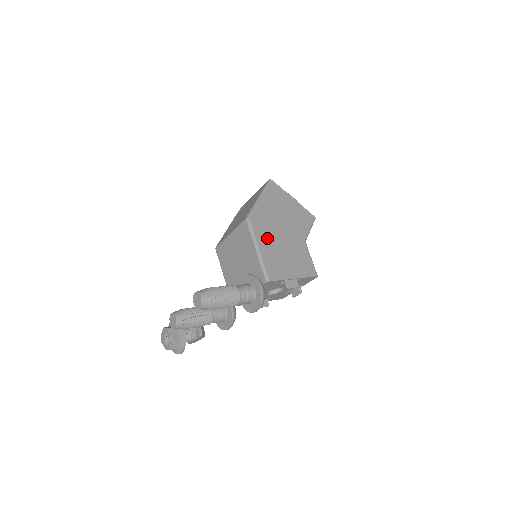
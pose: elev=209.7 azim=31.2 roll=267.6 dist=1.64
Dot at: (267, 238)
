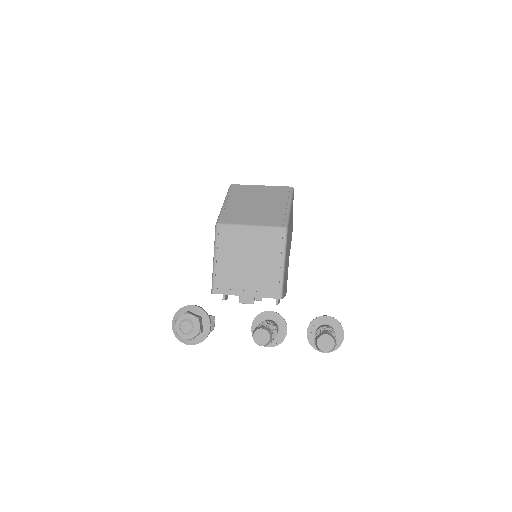
Dot at: occluded
